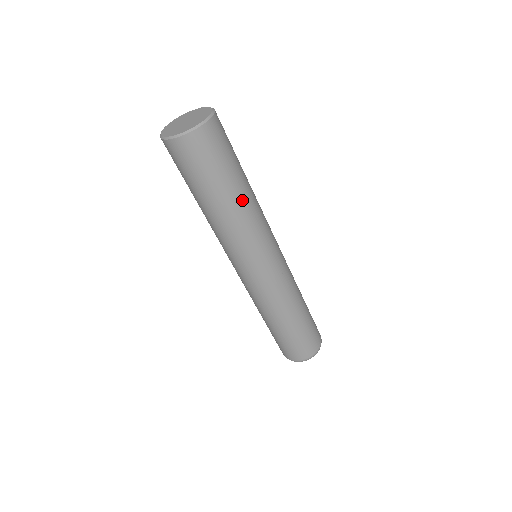
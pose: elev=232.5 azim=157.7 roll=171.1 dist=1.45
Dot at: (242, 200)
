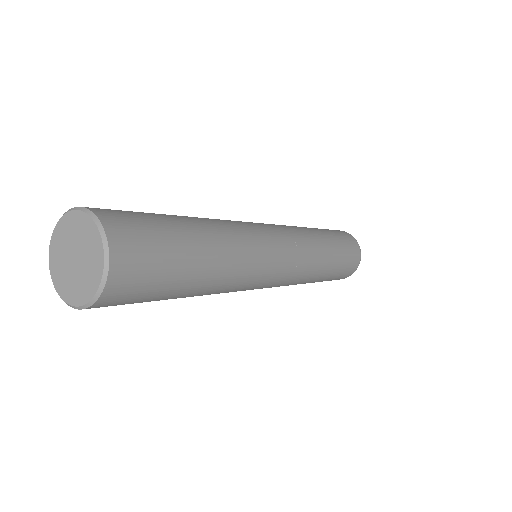
Dot at: (216, 257)
